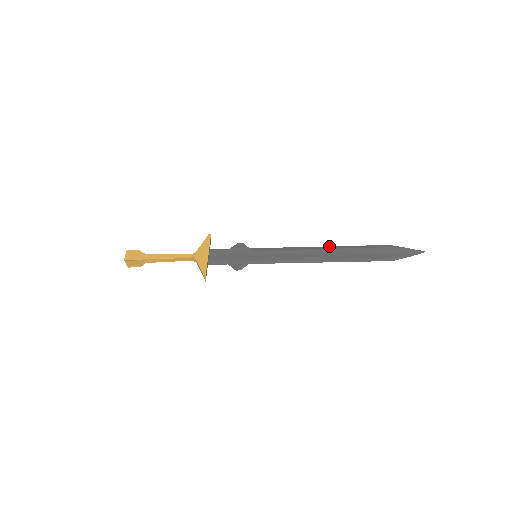
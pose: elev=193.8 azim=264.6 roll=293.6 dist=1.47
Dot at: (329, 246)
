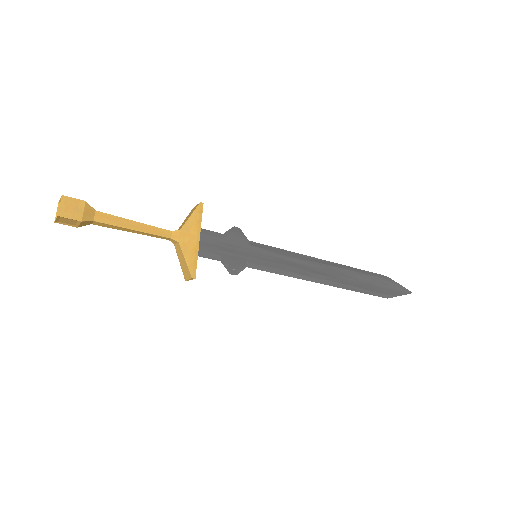
Dot at: occluded
